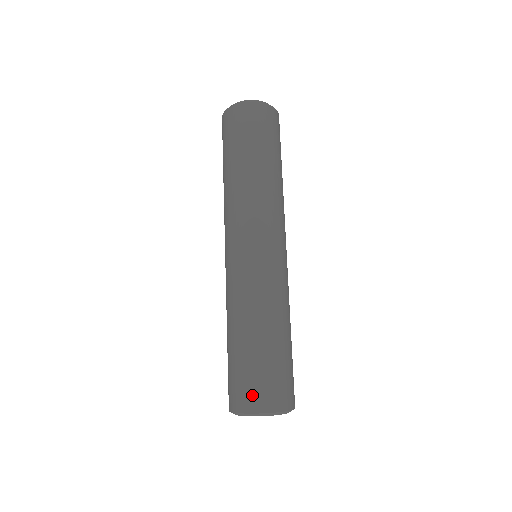
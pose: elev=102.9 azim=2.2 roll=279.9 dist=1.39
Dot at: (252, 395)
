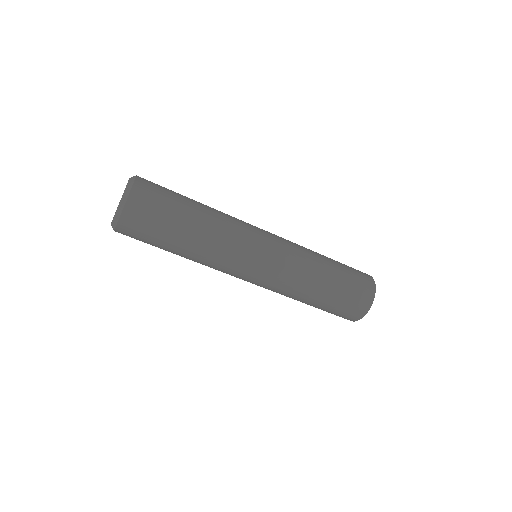
Dot at: (363, 298)
